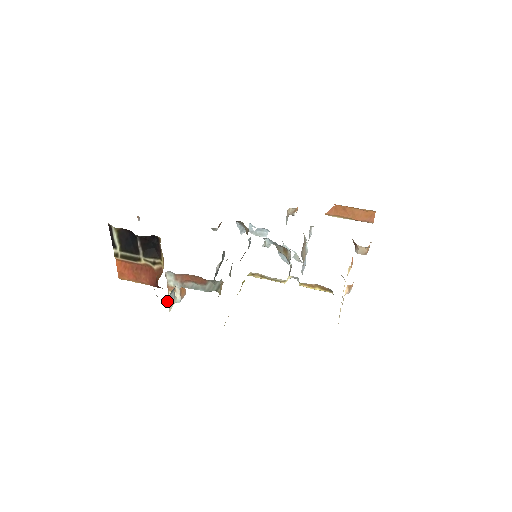
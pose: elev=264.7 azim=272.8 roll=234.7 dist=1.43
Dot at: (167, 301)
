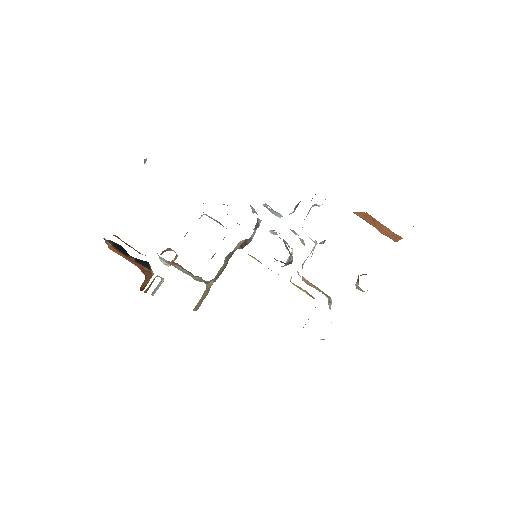
Dot at: (152, 293)
